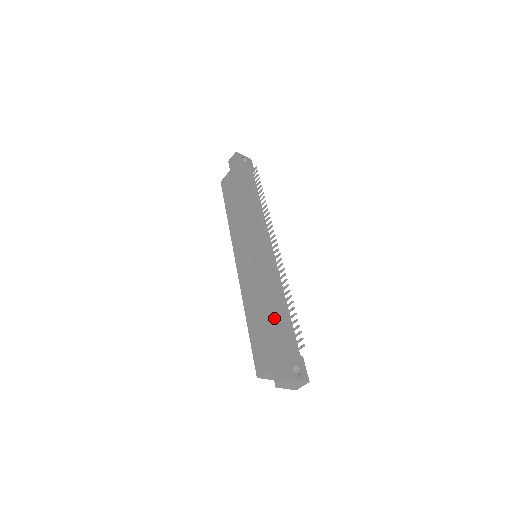
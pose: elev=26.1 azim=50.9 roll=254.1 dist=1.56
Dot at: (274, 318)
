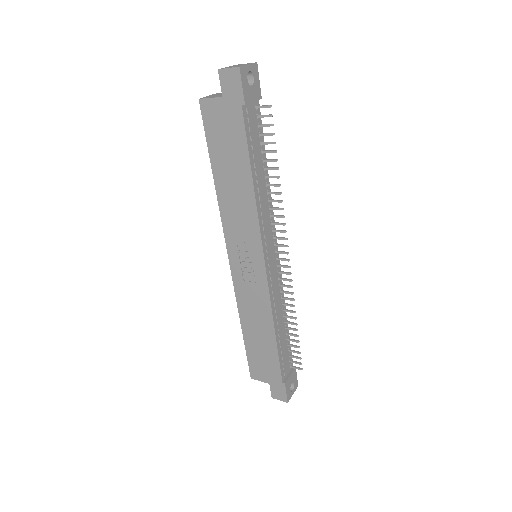
Dot at: (279, 352)
